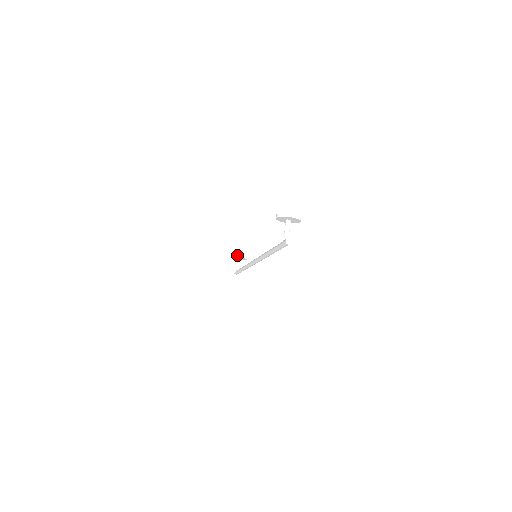
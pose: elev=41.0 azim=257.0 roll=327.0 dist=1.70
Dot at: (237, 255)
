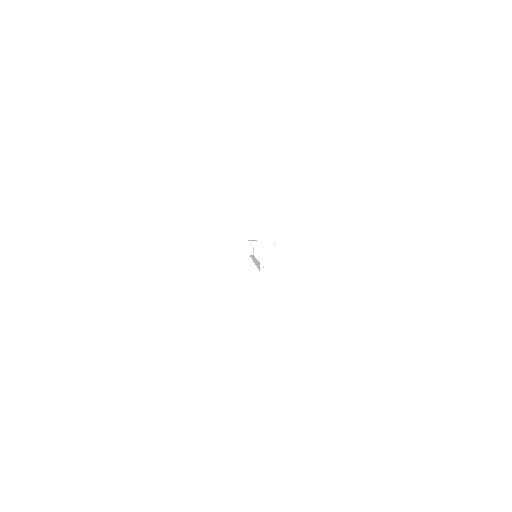
Dot at: (248, 241)
